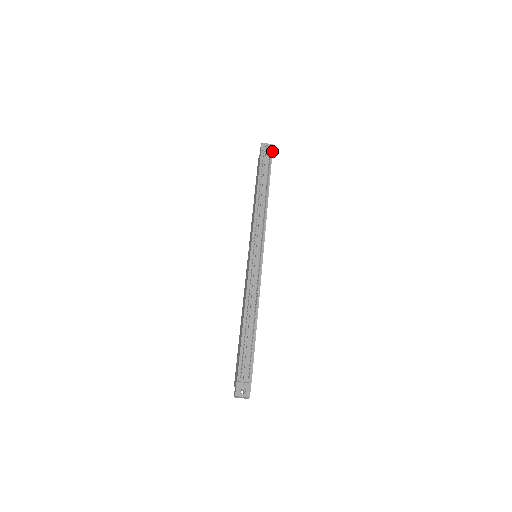
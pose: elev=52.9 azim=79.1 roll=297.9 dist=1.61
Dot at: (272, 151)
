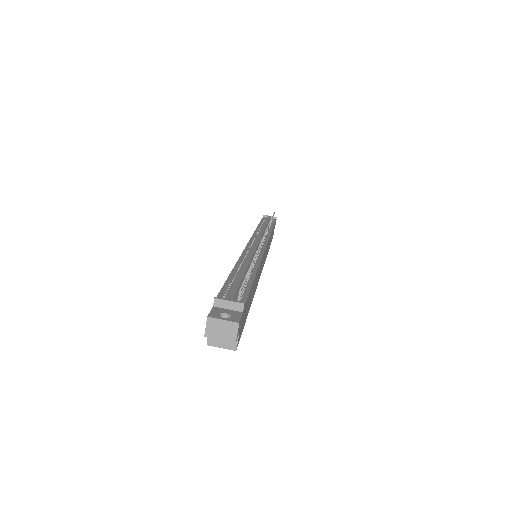
Dot at: (276, 217)
